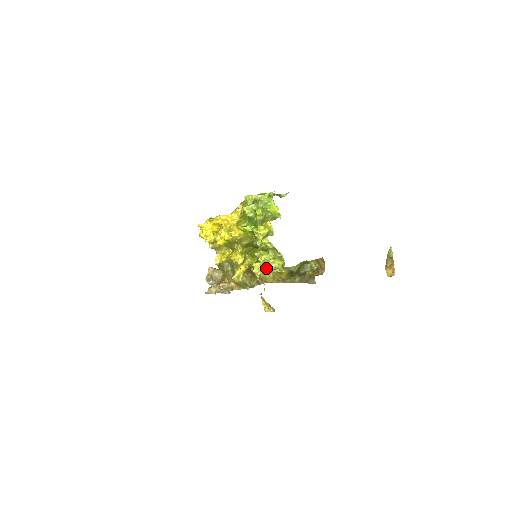
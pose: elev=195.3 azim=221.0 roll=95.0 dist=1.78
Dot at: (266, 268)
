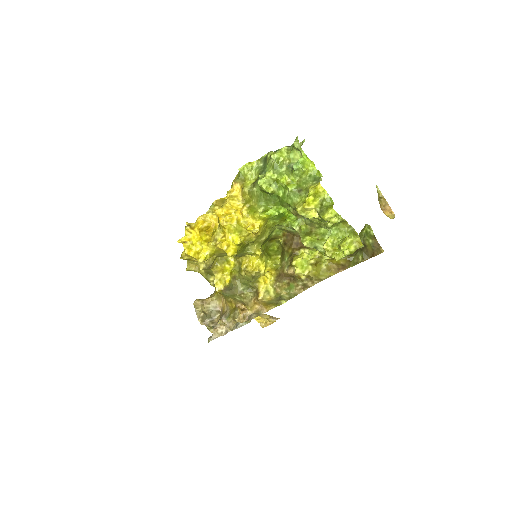
Dot at: (339, 256)
